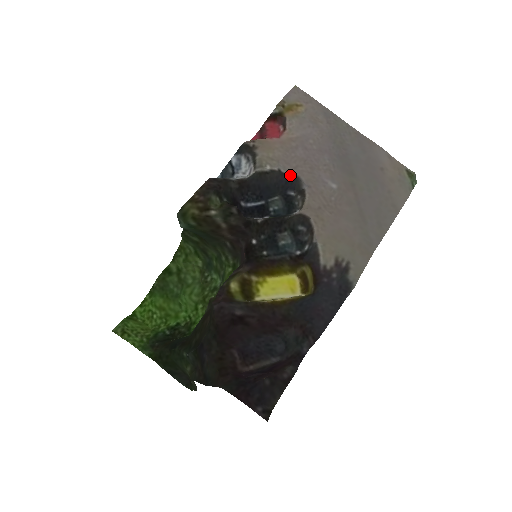
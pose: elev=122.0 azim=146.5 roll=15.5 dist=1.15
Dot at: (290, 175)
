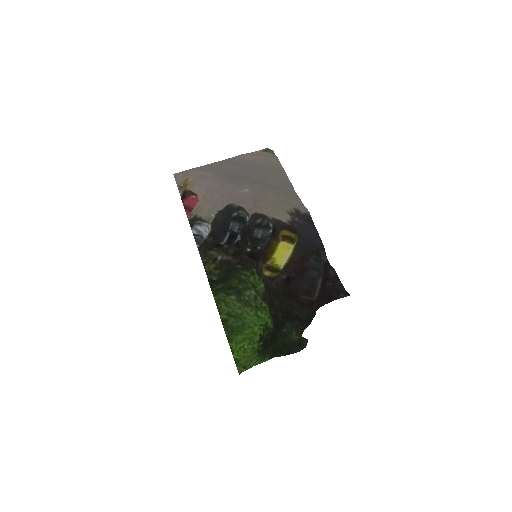
Dot at: (225, 208)
